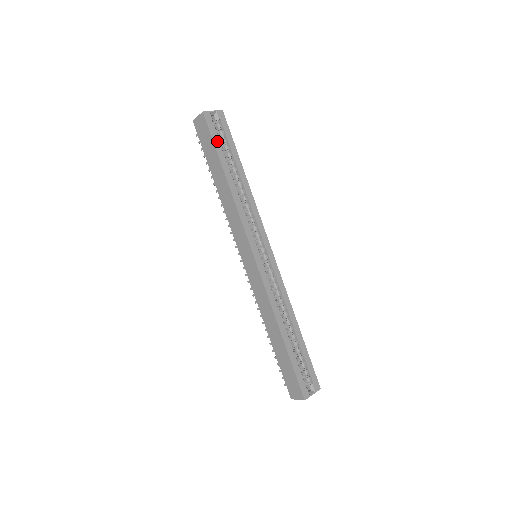
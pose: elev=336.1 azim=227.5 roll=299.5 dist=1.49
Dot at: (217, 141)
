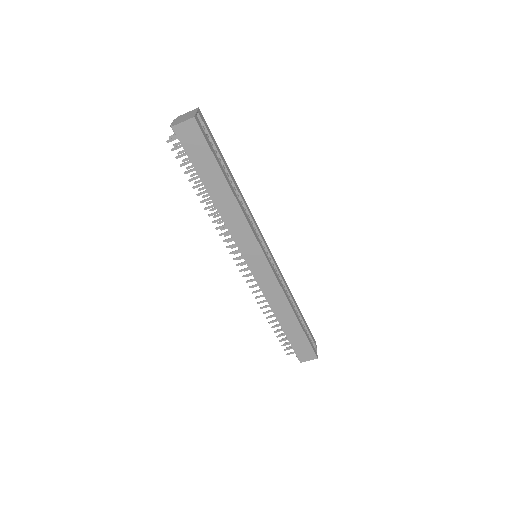
Dot at: (212, 149)
